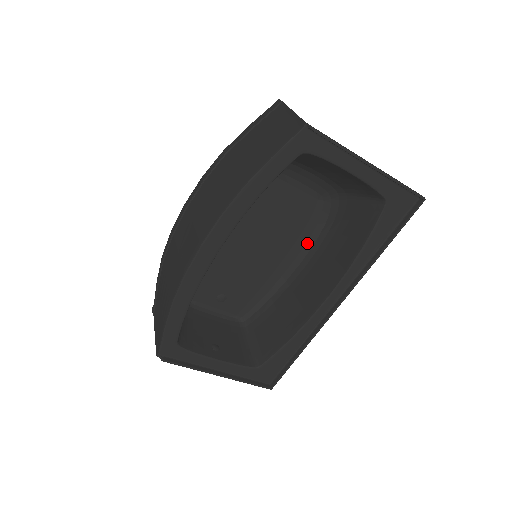
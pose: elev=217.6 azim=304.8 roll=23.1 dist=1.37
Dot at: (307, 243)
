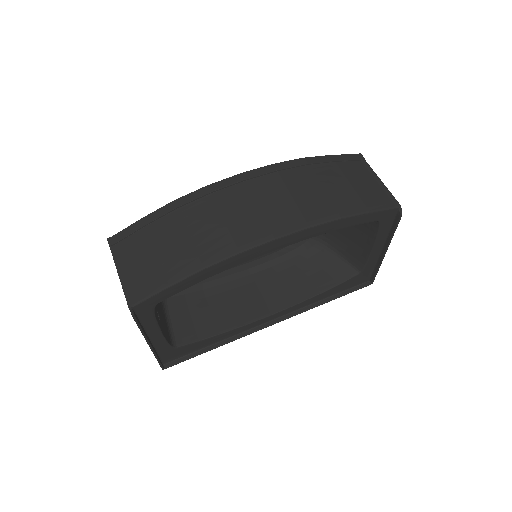
Dot at: (265, 257)
